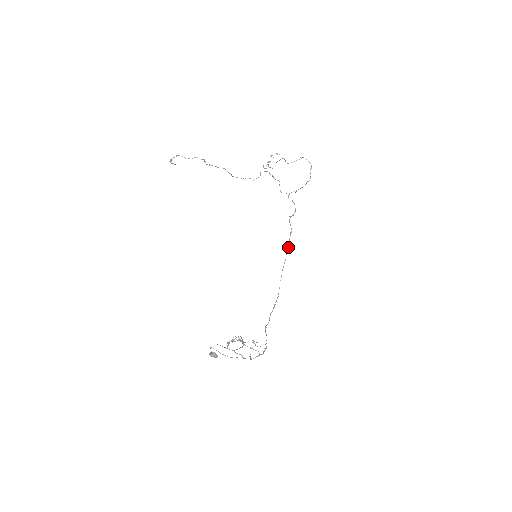
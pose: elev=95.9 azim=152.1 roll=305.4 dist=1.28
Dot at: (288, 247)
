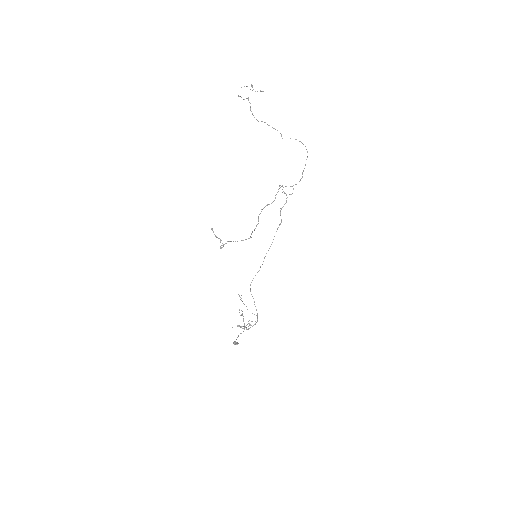
Dot at: occluded
